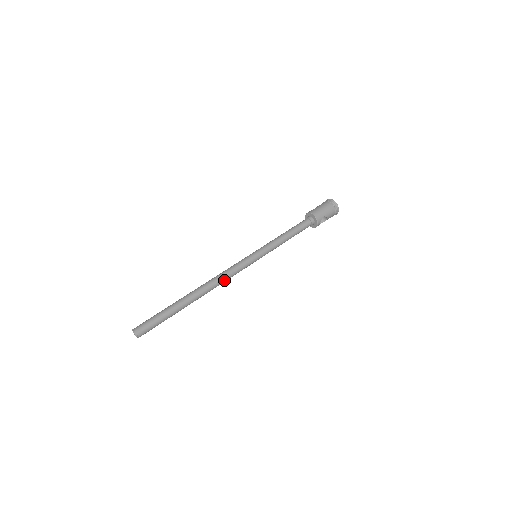
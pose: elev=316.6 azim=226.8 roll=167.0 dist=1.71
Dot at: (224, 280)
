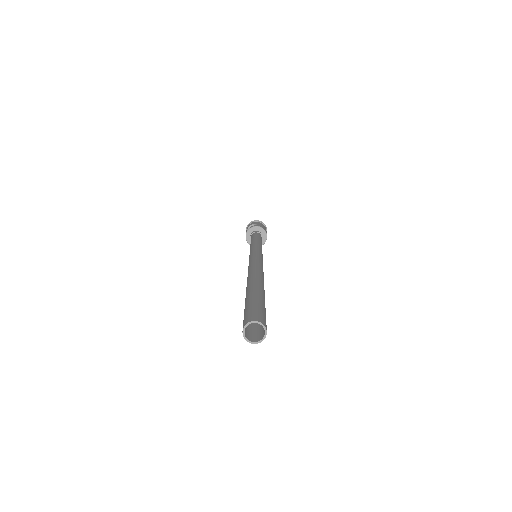
Dot at: occluded
